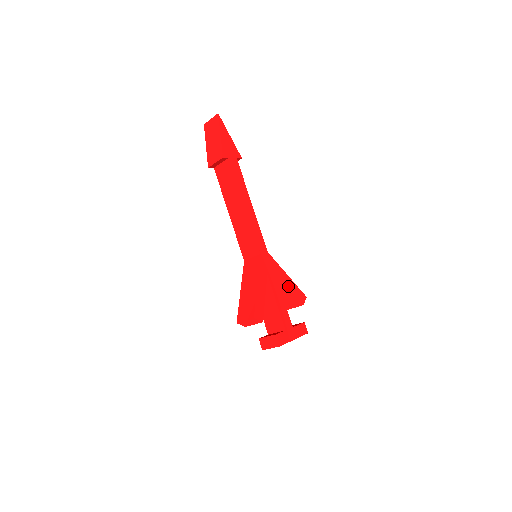
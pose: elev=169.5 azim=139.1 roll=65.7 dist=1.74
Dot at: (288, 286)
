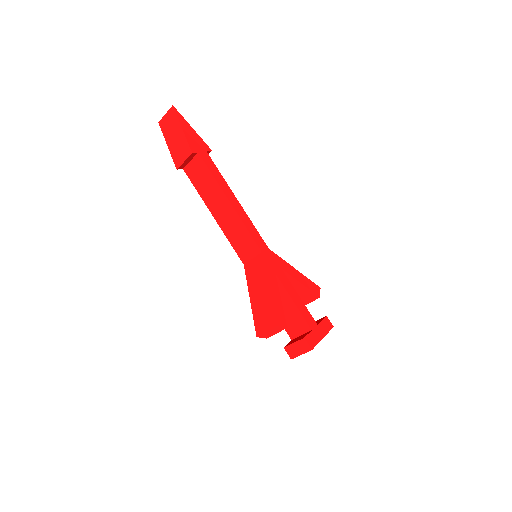
Dot at: (299, 281)
